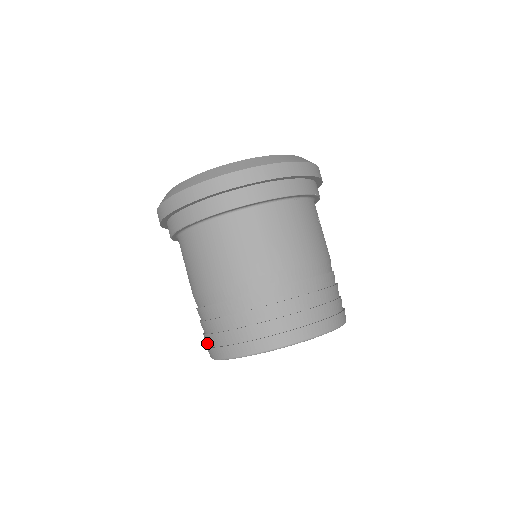
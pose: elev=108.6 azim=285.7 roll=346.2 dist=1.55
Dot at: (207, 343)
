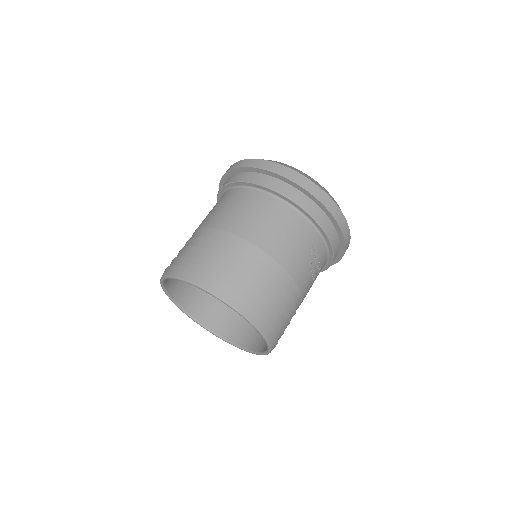
Dot at: occluded
